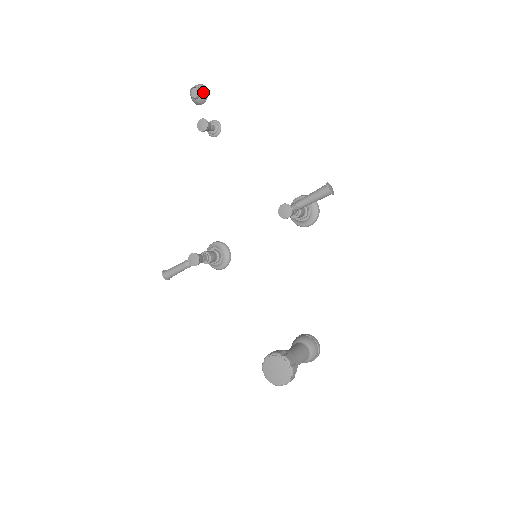
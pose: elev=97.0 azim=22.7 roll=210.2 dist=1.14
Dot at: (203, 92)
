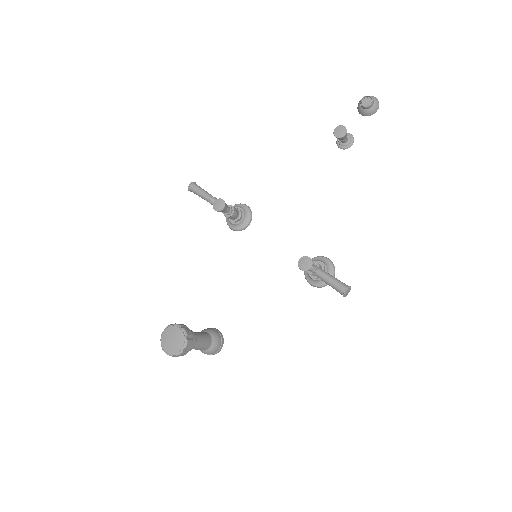
Dot at: (372, 109)
